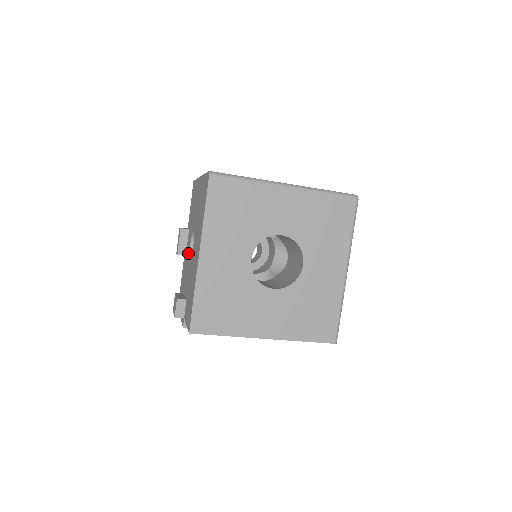
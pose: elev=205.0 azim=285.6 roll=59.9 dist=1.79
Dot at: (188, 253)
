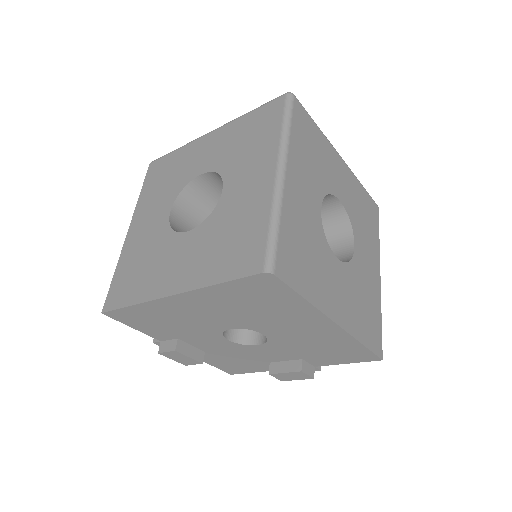
Dot at: occluded
